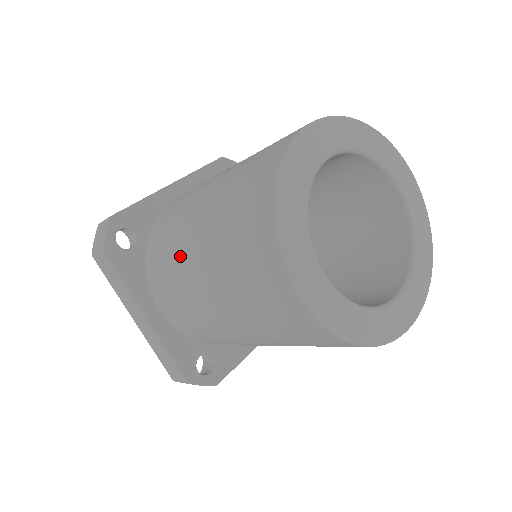
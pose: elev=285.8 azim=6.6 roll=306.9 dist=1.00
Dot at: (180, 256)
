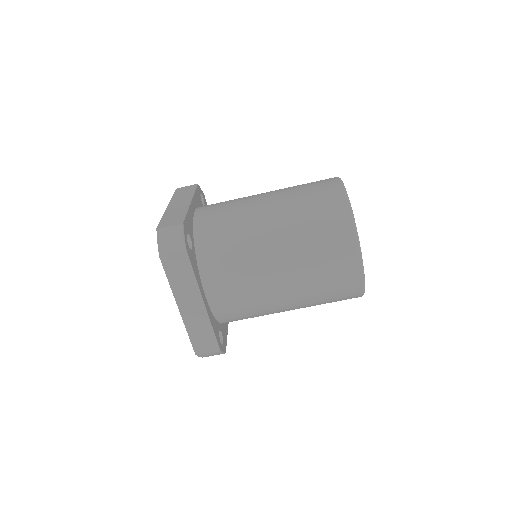
Dot at: (254, 253)
